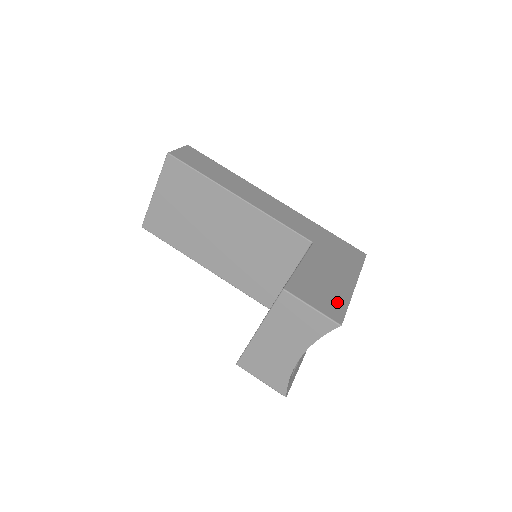
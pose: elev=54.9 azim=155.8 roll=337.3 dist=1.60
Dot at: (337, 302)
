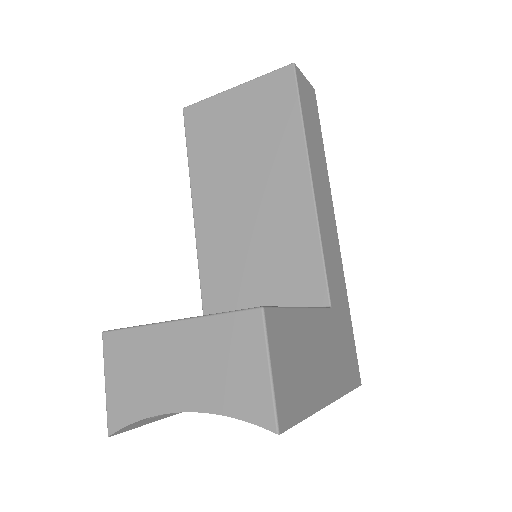
Dot at: (299, 398)
